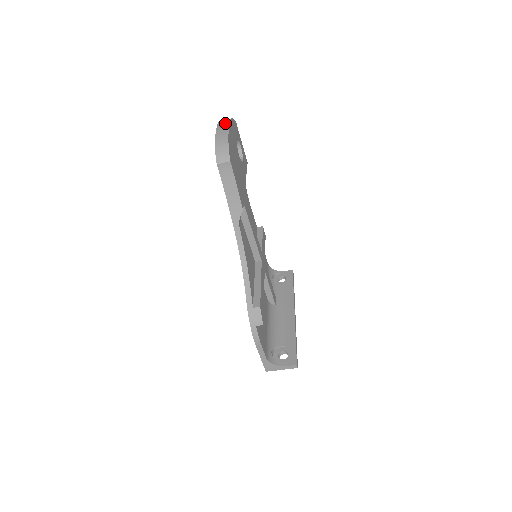
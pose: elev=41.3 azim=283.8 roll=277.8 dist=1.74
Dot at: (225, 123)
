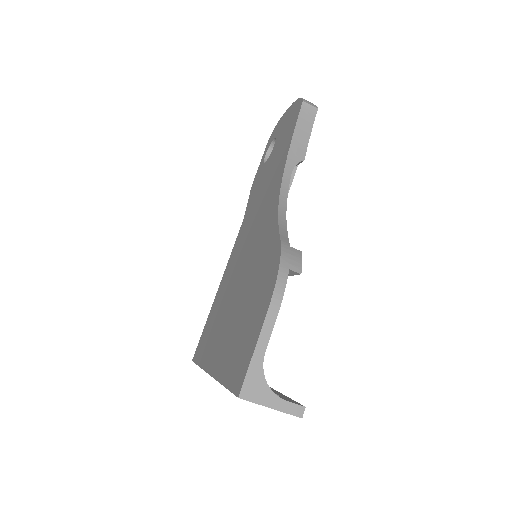
Dot at: occluded
